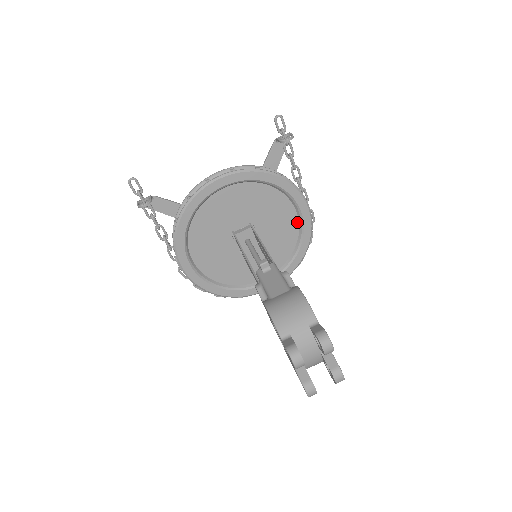
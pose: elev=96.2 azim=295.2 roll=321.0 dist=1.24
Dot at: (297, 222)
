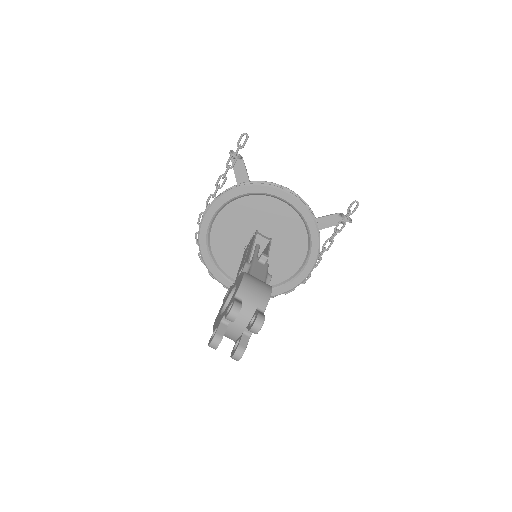
Dot at: (295, 272)
